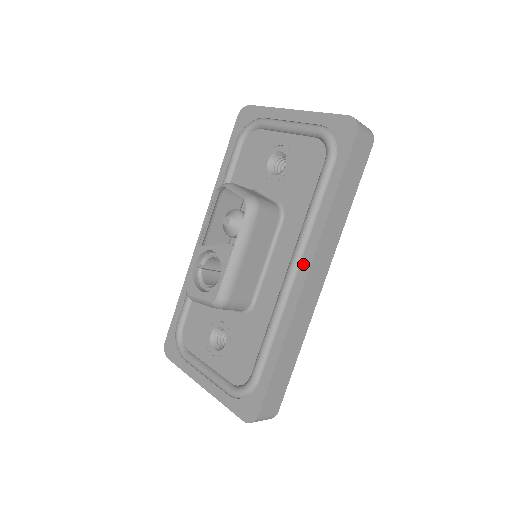
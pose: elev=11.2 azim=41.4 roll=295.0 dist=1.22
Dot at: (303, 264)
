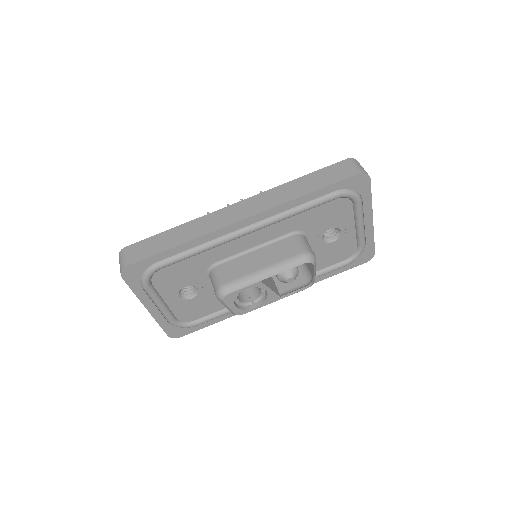
Dot at: occluded
